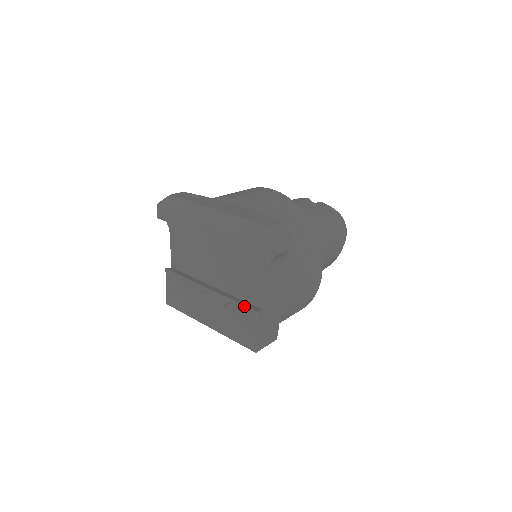
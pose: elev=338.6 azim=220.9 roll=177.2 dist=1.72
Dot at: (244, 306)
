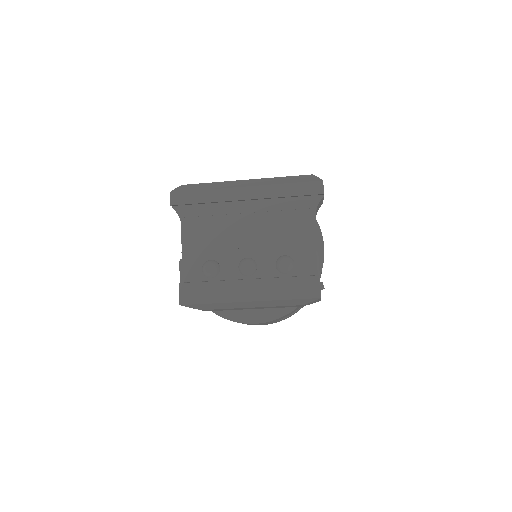
Dot at: (300, 252)
